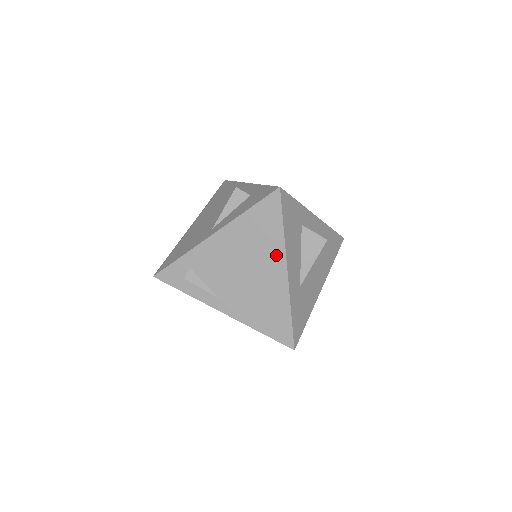
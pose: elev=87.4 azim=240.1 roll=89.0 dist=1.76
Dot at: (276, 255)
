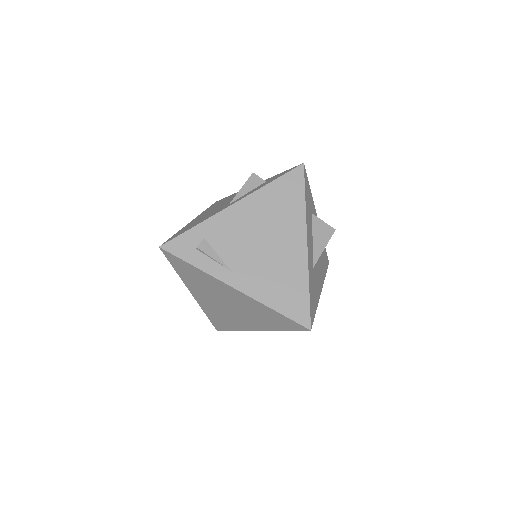
Dot at: (297, 226)
